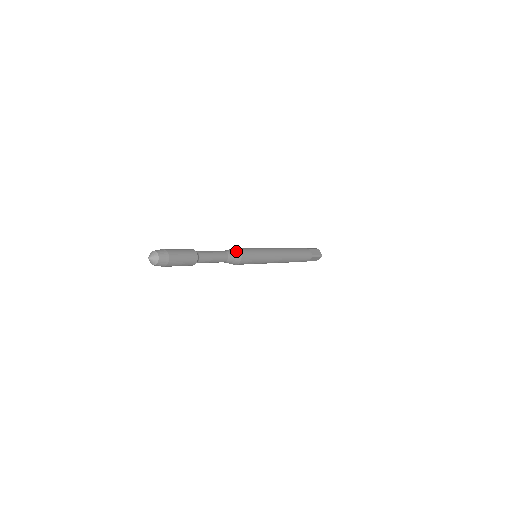
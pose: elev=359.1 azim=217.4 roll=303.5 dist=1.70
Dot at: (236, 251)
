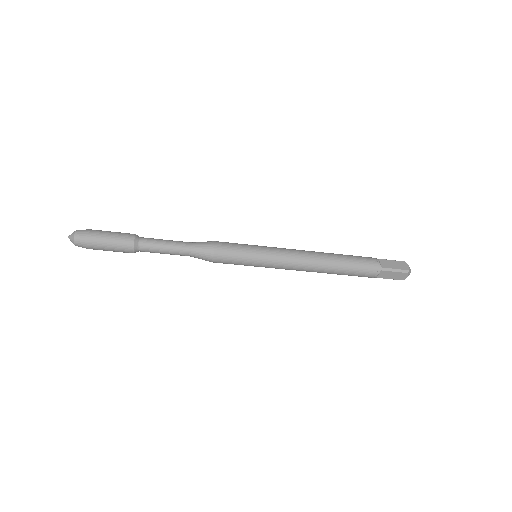
Dot at: (208, 243)
